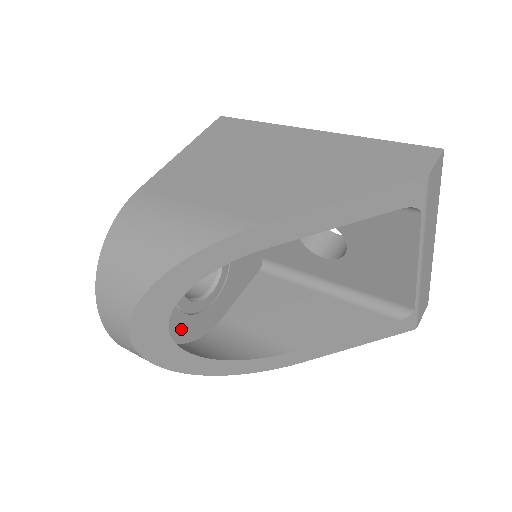
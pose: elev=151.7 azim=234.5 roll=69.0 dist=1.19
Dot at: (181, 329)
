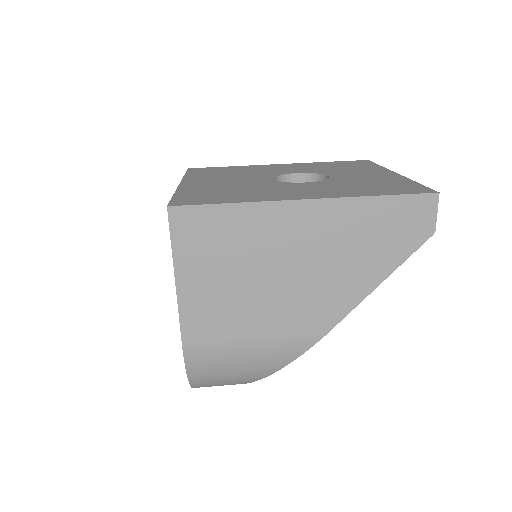
Dot at: occluded
